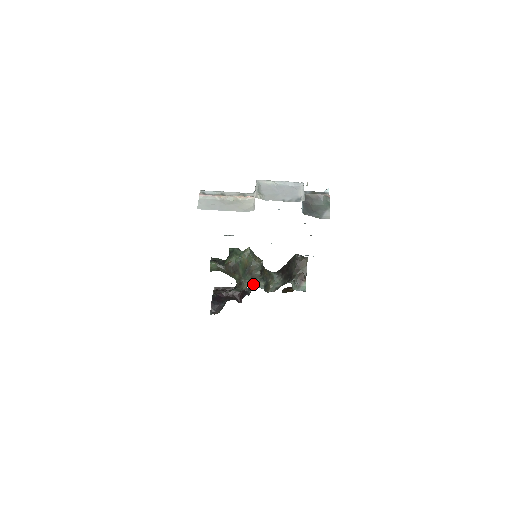
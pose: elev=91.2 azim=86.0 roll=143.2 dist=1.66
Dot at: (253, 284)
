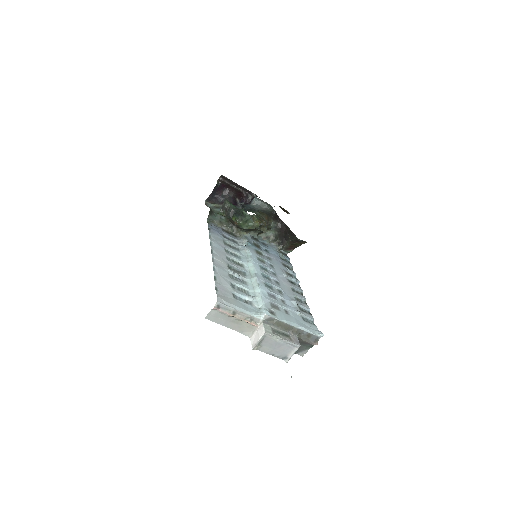
Dot at: (249, 233)
